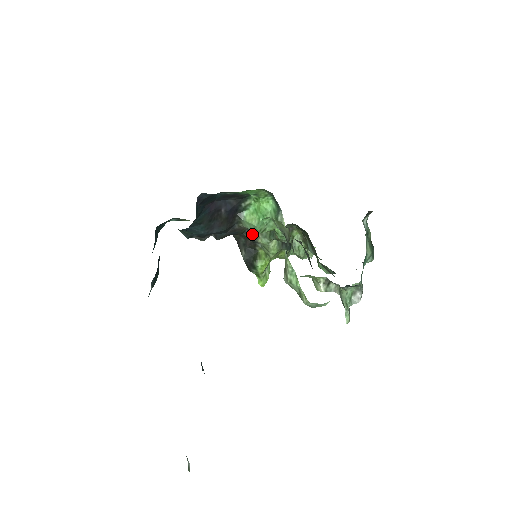
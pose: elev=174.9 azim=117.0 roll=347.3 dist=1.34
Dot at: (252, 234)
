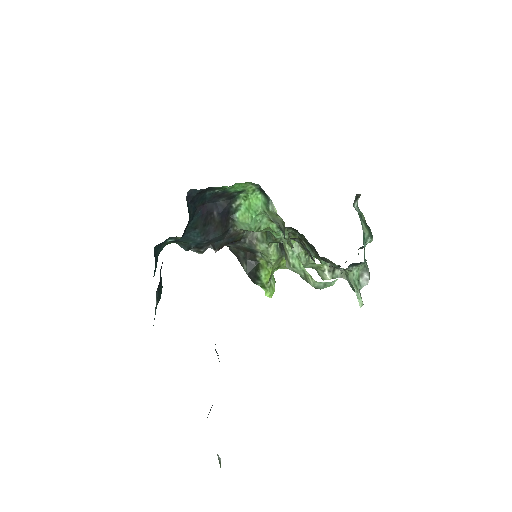
Dot at: (249, 243)
